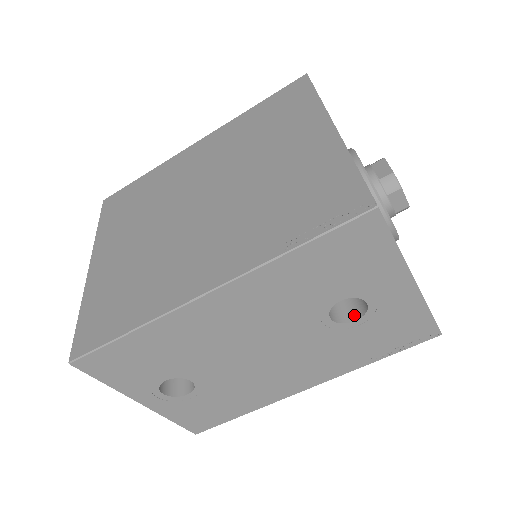
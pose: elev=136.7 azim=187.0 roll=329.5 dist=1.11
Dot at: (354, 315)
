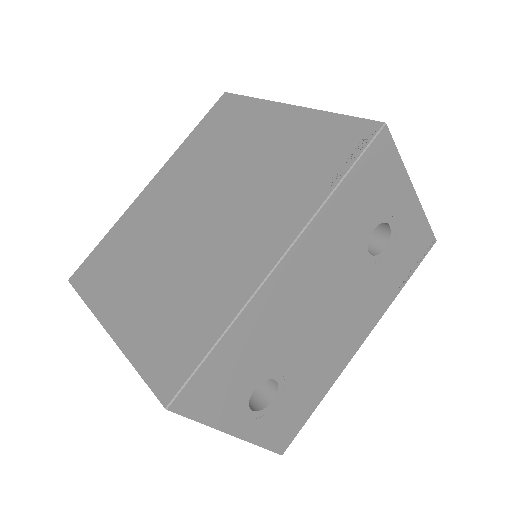
Dot at: (380, 246)
